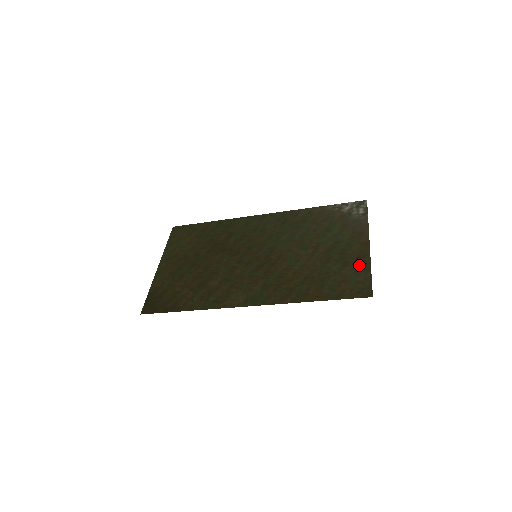
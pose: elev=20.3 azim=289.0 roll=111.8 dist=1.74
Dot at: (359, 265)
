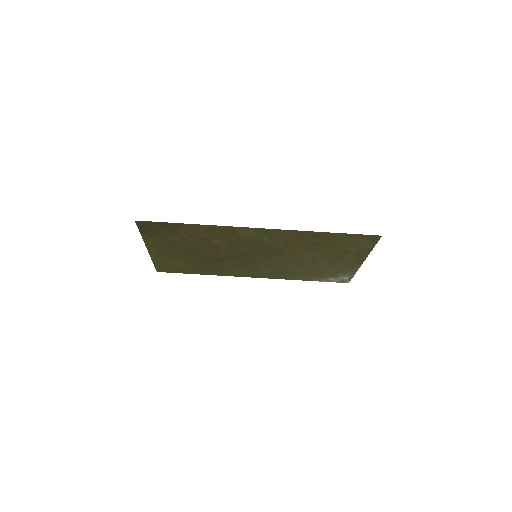
Dot at: (360, 251)
